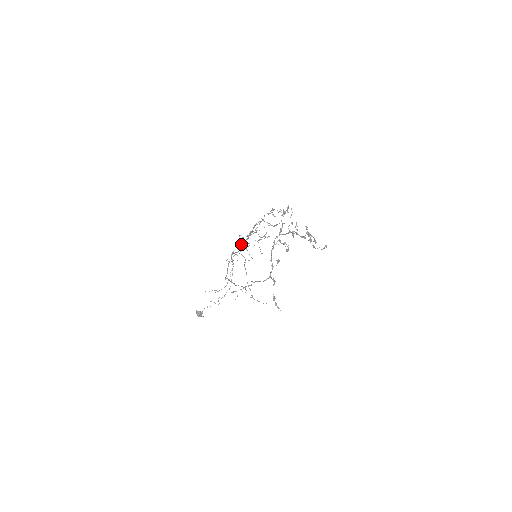
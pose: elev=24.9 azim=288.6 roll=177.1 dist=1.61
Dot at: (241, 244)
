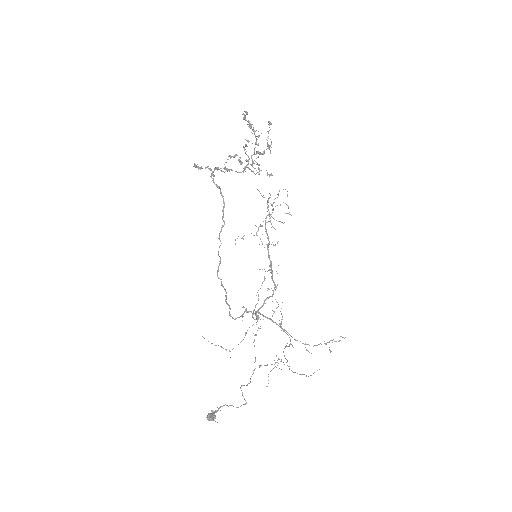
Dot at: (268, 297)
